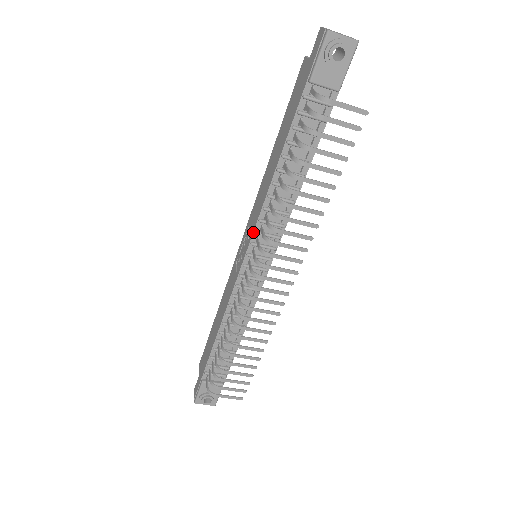
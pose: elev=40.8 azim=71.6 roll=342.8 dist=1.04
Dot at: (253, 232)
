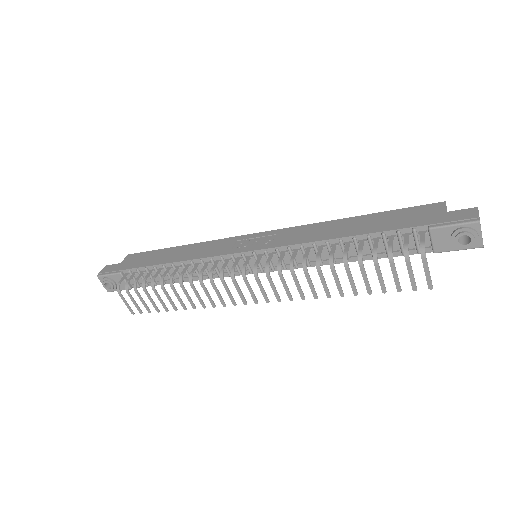
Dot at: (276, 247)
